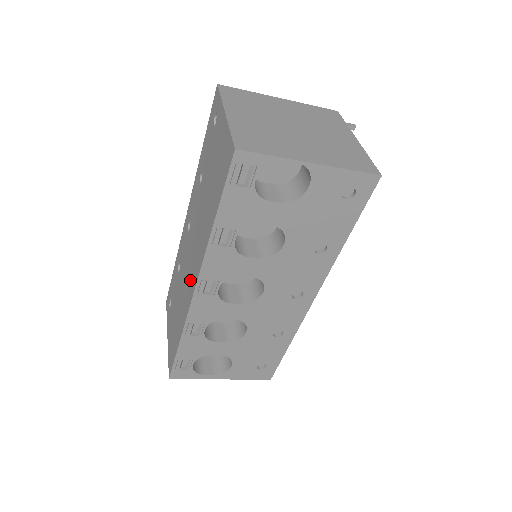
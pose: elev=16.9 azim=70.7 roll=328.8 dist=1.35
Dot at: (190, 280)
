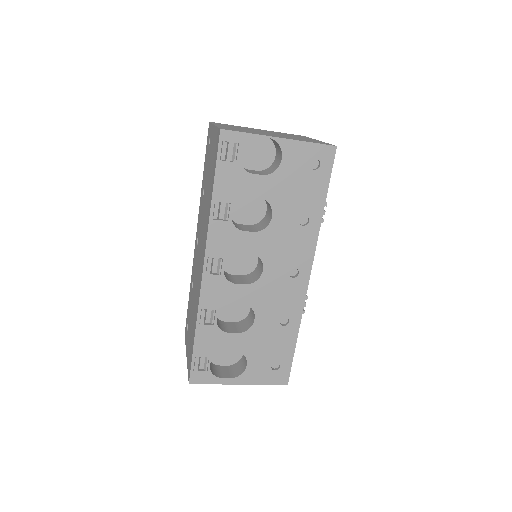
Dot at: (200, 270)
